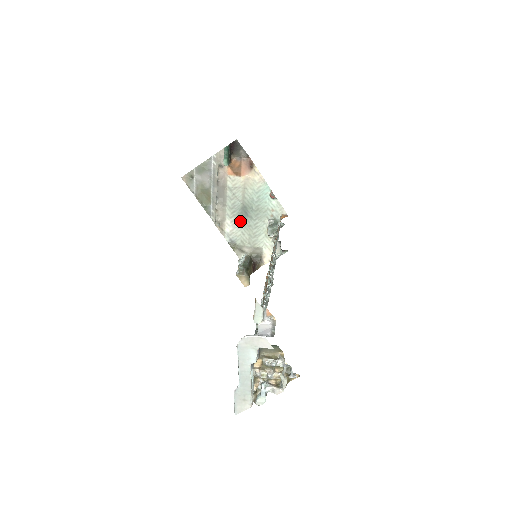
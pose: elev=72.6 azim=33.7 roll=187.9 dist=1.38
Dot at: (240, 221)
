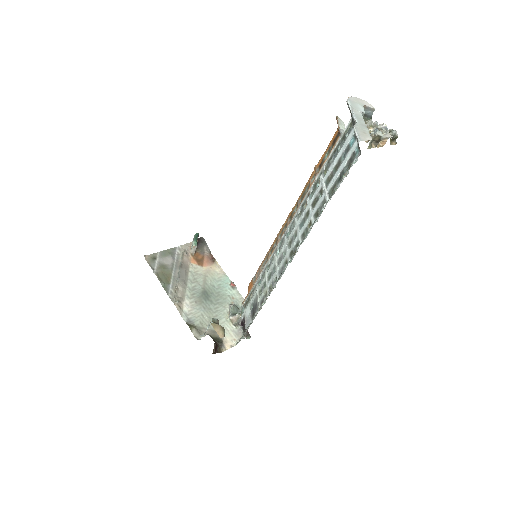
Dot at: (200, 303)
